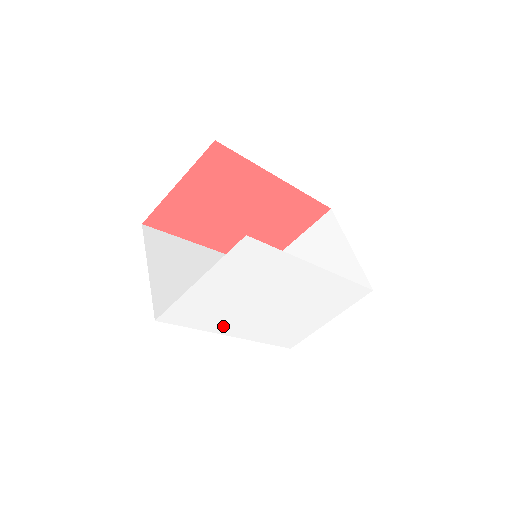
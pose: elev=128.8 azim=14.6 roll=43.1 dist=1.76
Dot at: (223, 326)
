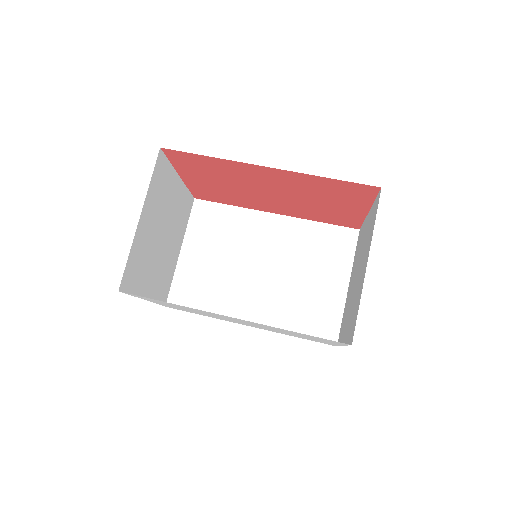
Dot at: (226, 320)
